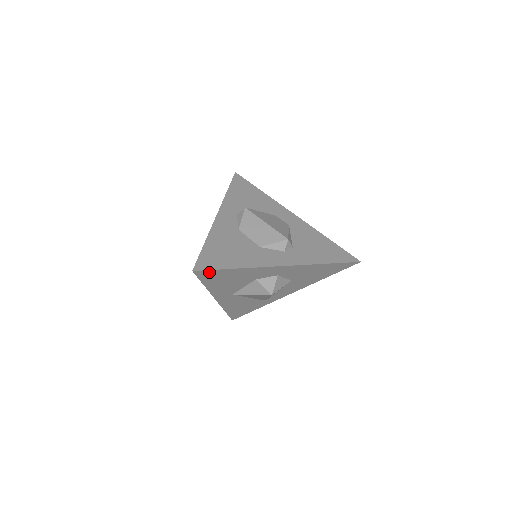
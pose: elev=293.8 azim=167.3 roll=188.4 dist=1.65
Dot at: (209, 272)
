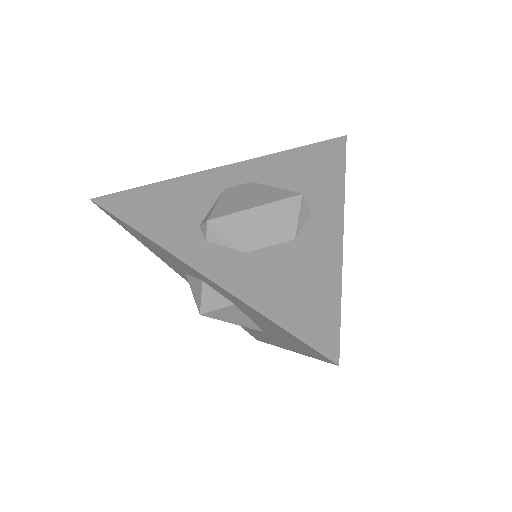
Dot at: (334, 338)
